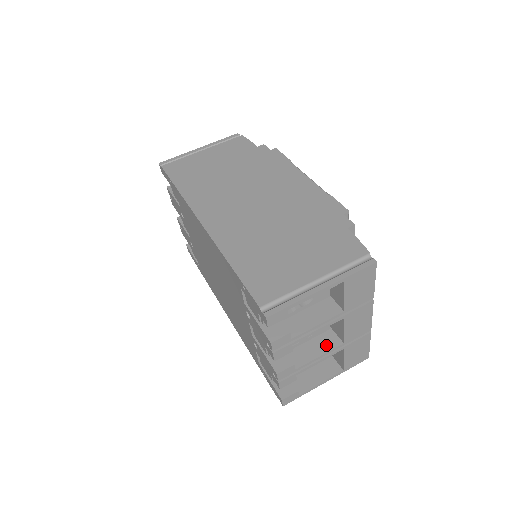
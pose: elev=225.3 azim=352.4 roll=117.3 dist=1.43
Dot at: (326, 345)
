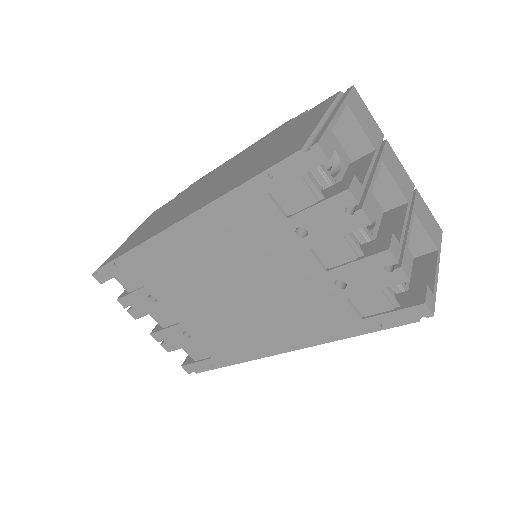
Dot at: (397, 216)
